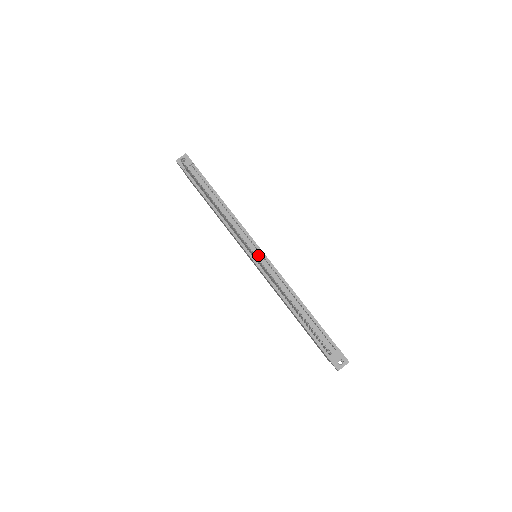
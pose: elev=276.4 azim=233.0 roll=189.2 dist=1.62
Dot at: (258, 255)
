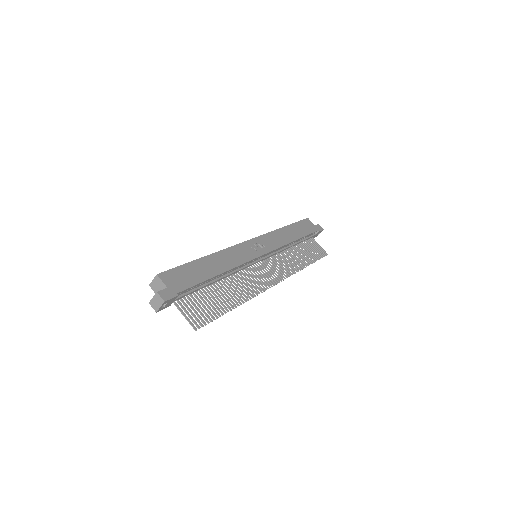
Dot at: occluded
